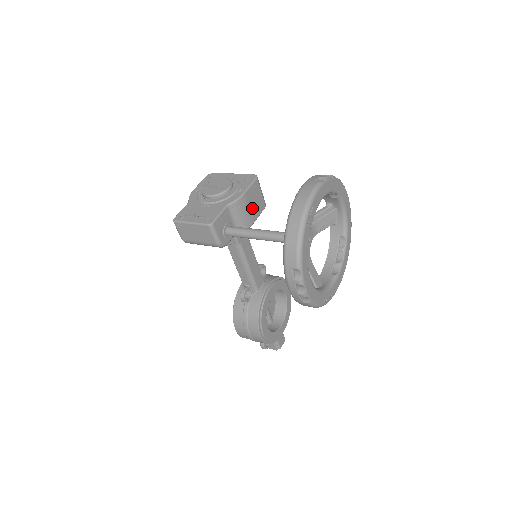
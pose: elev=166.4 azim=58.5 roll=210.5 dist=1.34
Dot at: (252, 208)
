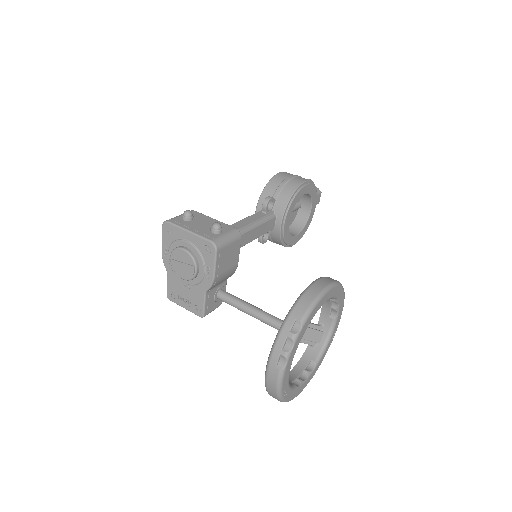
Dot at: (229, 264)
